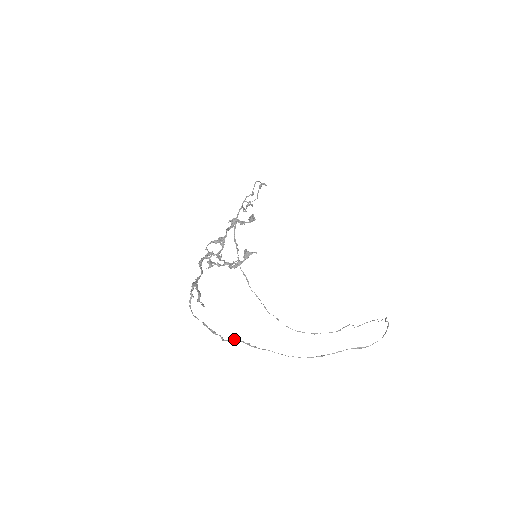
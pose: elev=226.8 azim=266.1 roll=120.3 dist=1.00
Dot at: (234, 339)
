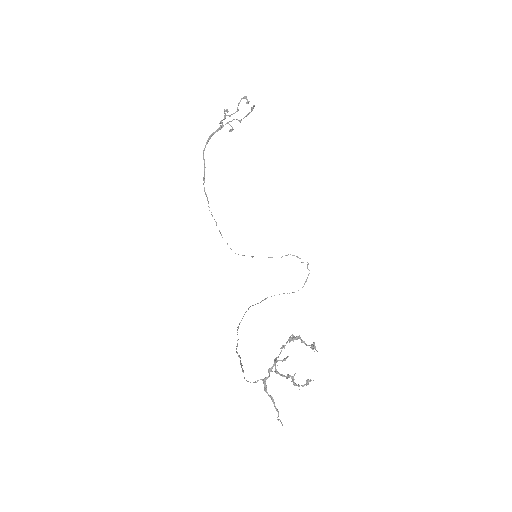
Dot at: occluded
